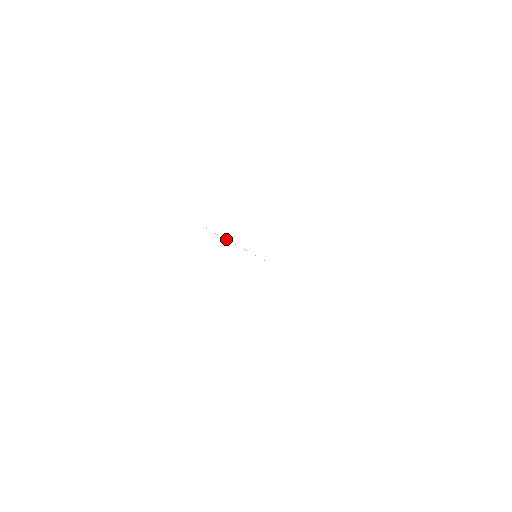
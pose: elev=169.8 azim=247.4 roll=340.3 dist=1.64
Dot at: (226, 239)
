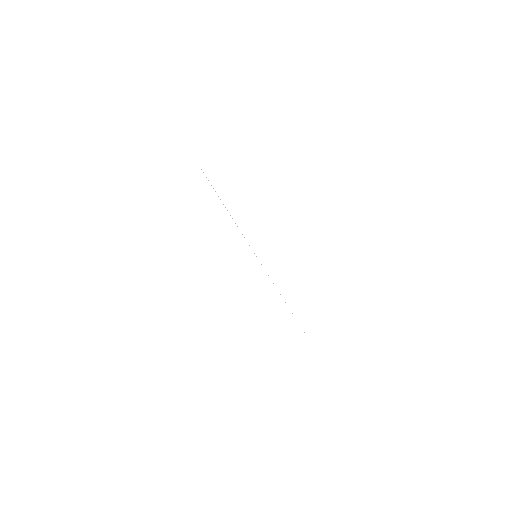
Dot at: occluded
